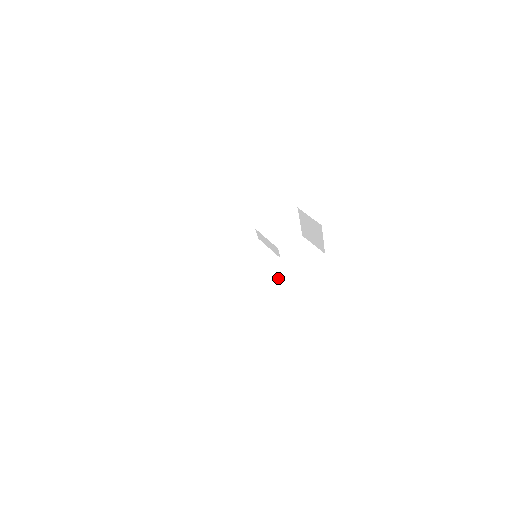
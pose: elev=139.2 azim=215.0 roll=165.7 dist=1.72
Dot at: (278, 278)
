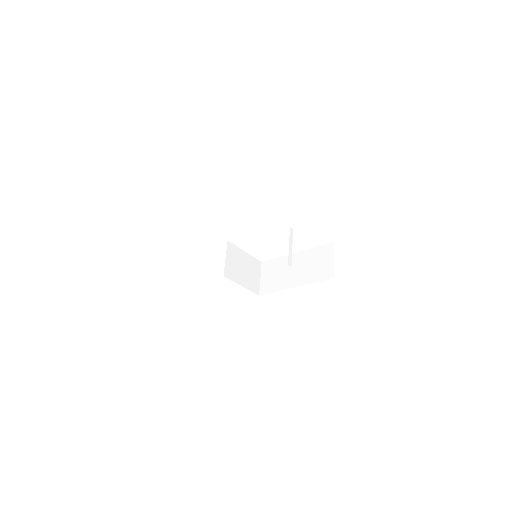
Dot at: (283, 280)
